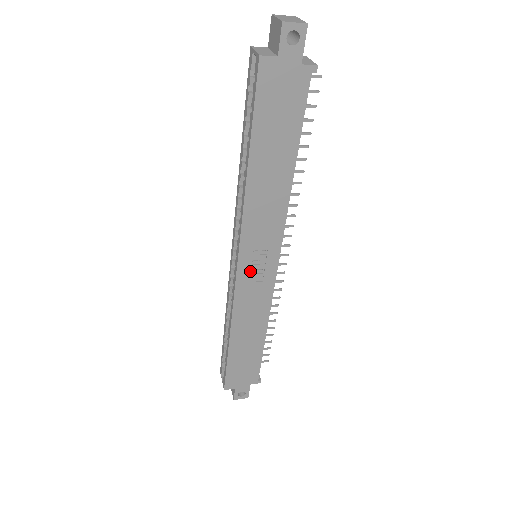
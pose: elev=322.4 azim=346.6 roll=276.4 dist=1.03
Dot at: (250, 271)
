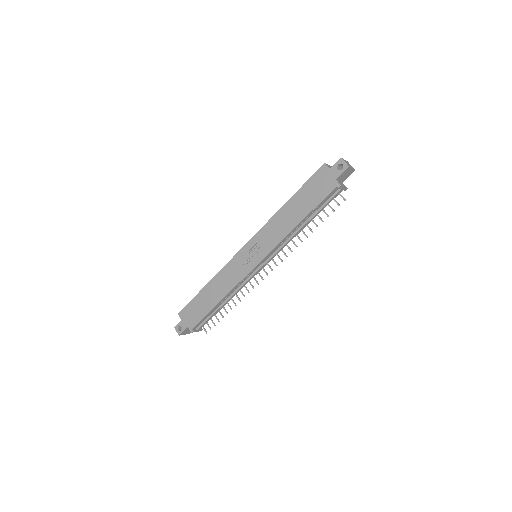
Dot at: (246, 255)
